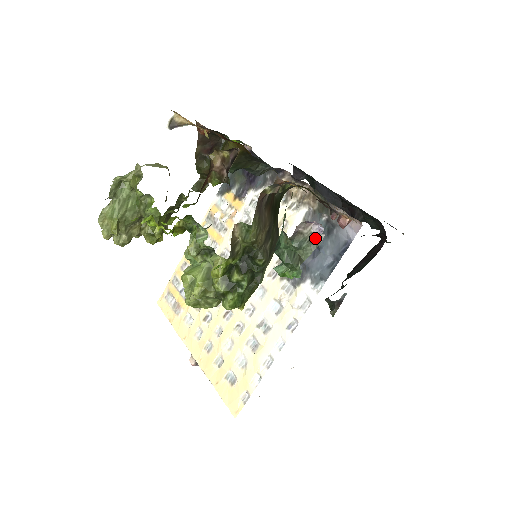
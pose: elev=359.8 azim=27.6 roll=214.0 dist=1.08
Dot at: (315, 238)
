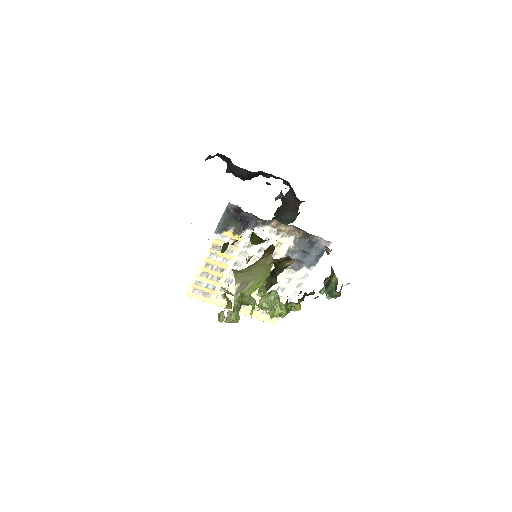
Dot at: occluded
